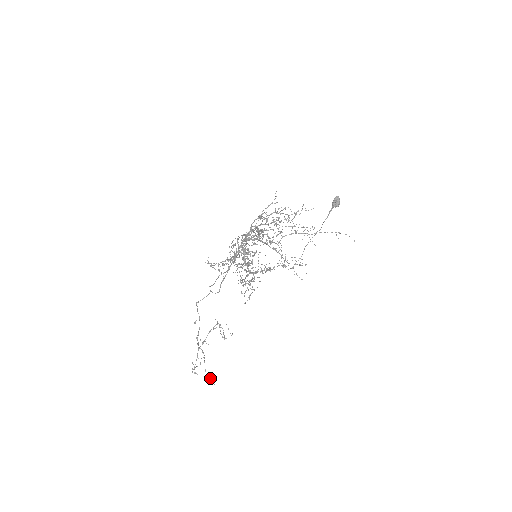
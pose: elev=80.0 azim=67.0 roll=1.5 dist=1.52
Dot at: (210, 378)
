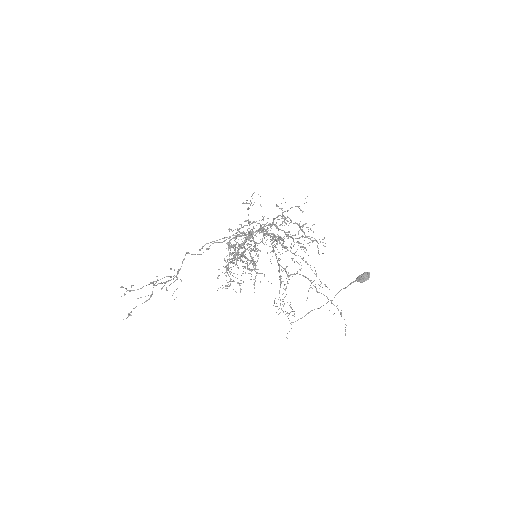
Dot at: (129, 314)
